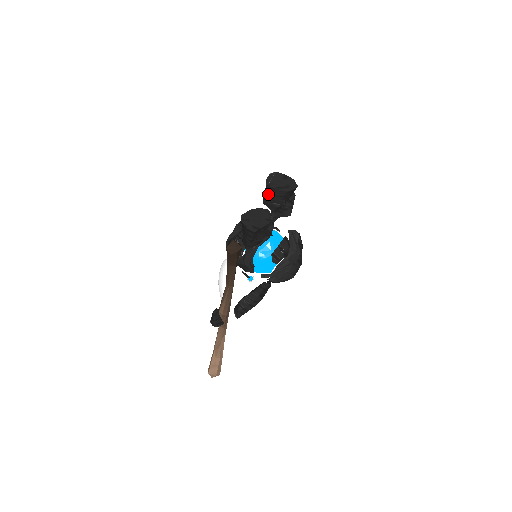
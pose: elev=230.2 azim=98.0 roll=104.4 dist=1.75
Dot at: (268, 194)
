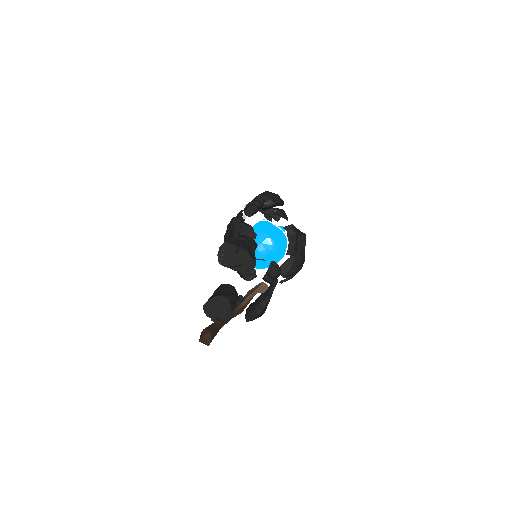
Dot at: occluded
